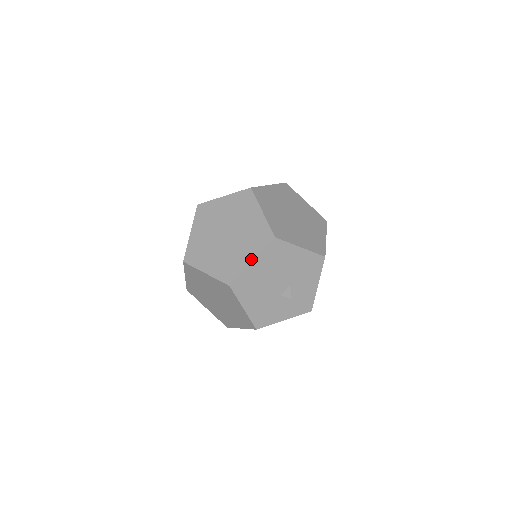
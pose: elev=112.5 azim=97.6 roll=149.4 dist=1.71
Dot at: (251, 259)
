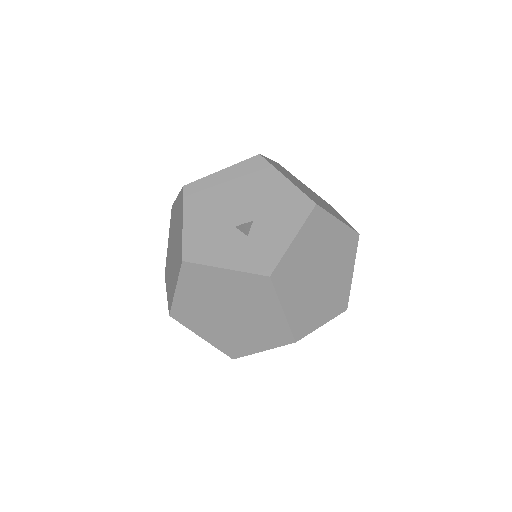
Dot at: (223, 170)
